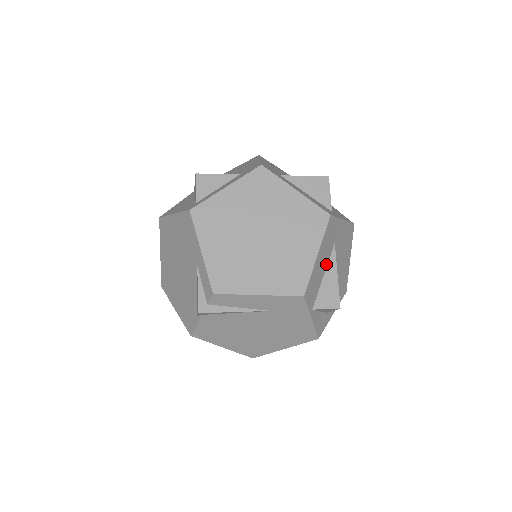
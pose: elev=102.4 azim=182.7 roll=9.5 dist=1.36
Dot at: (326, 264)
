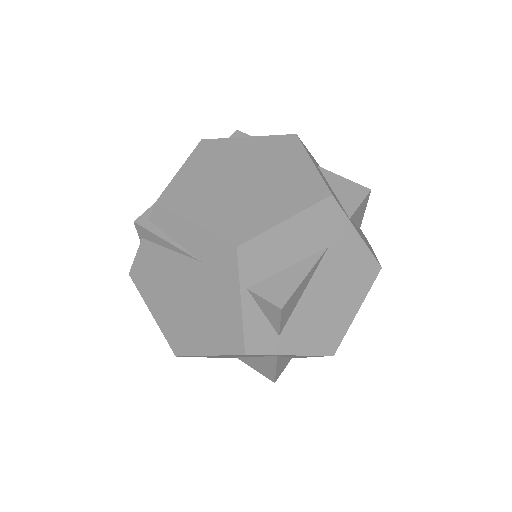
Dot at: (301, 256)
